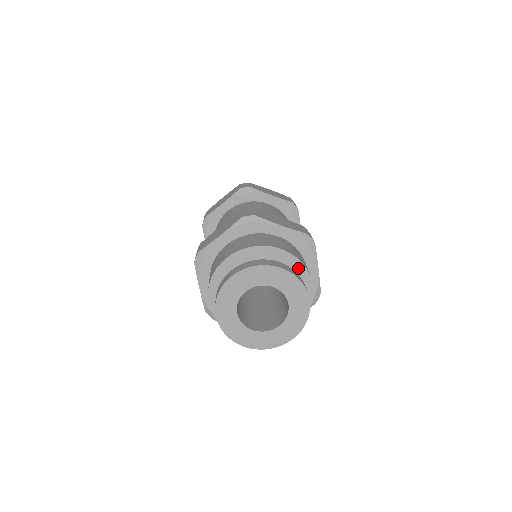
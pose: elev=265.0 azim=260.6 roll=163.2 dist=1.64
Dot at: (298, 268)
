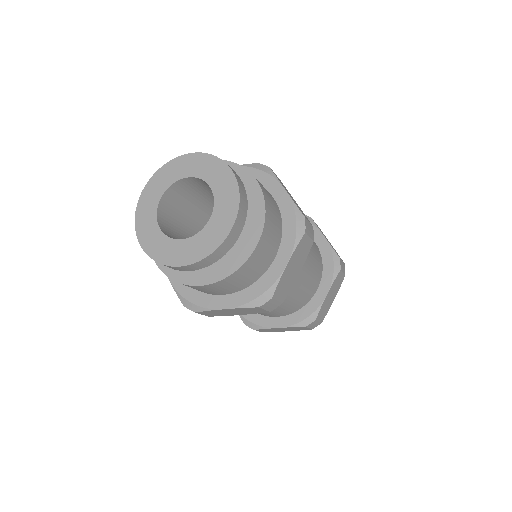
Dot at: occluded
